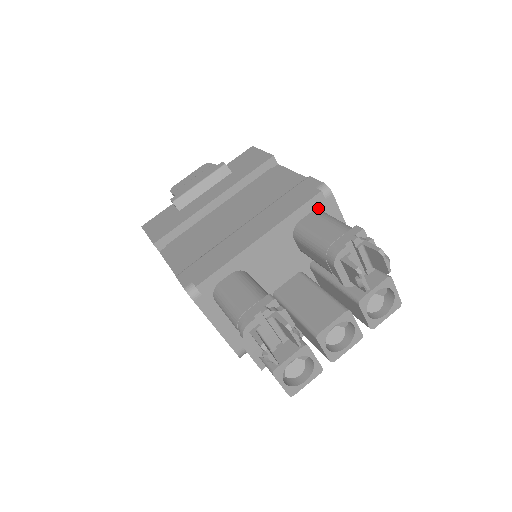
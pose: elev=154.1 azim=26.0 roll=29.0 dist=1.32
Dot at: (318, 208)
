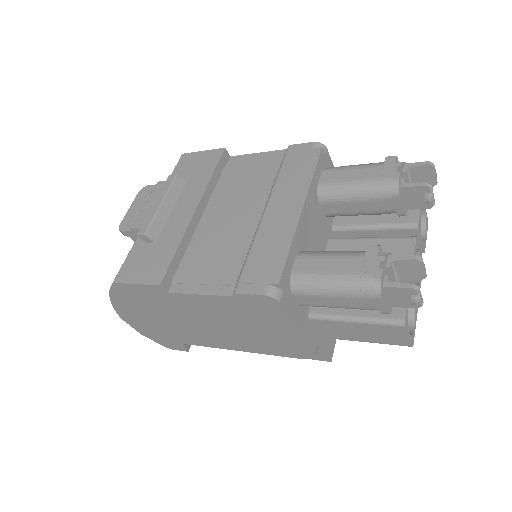
Dot at: (324, 166)
